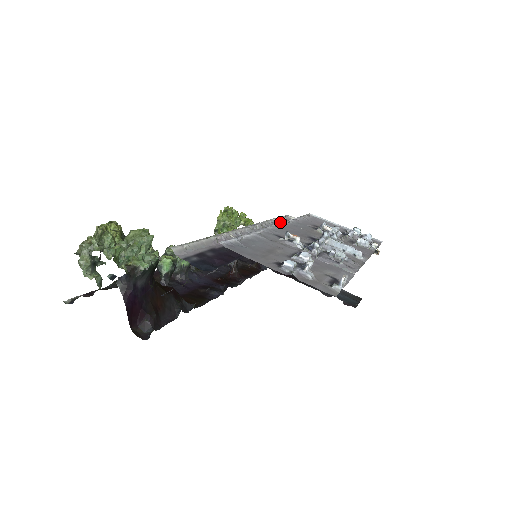
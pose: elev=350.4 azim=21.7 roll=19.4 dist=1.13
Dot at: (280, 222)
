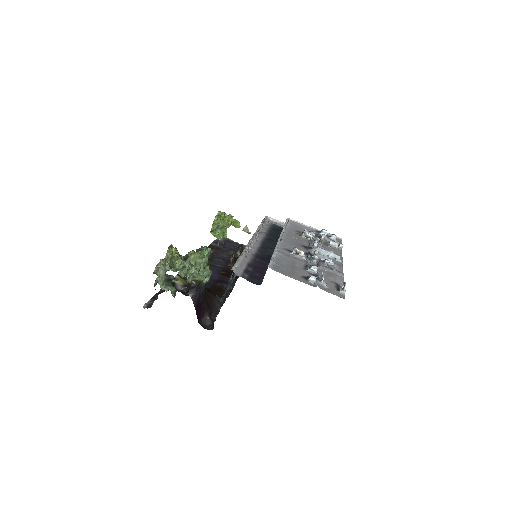
Dot at: (265, 225)
